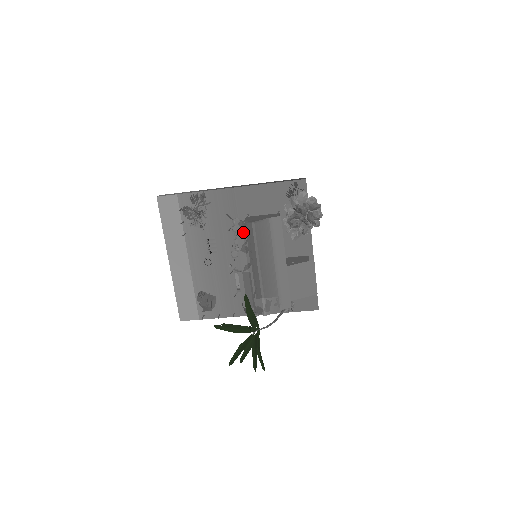
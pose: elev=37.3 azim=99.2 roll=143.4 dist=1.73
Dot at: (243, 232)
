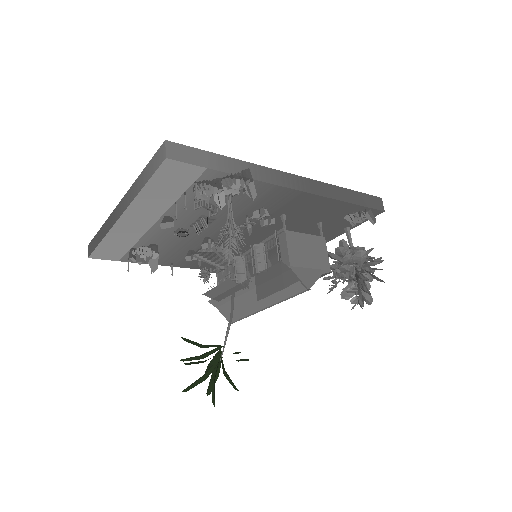
Dot at: (281, 275)
